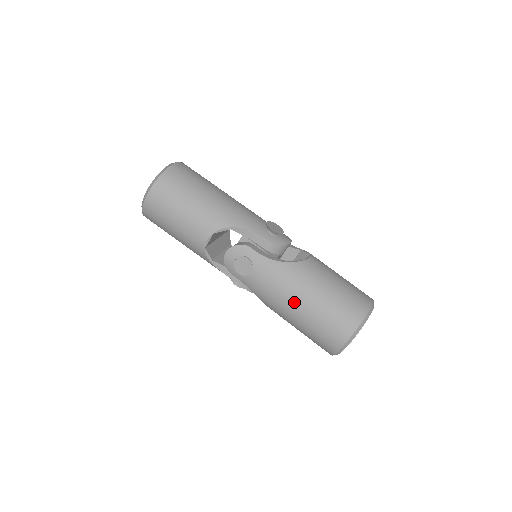
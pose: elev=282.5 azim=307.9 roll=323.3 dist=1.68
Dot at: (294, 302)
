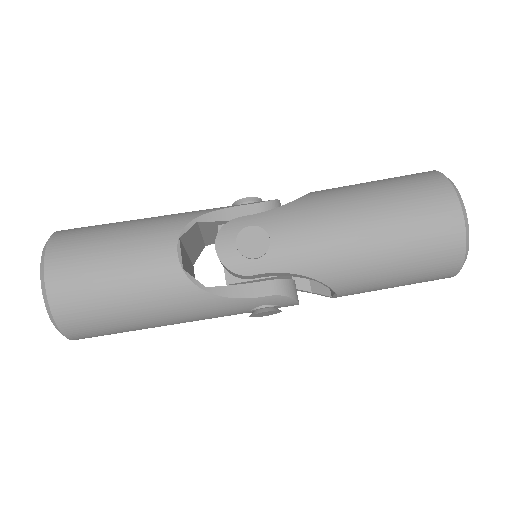
Dot at: (355, 220)
